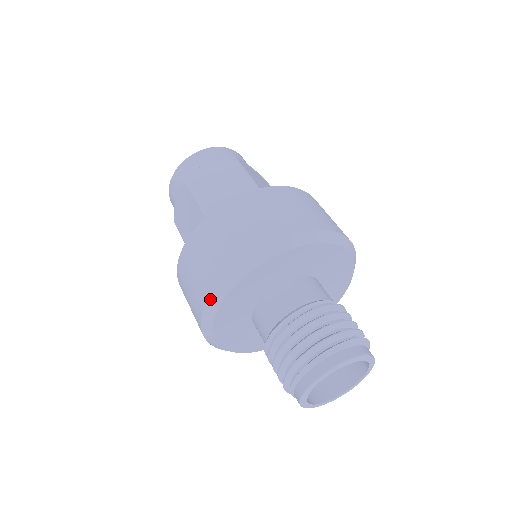
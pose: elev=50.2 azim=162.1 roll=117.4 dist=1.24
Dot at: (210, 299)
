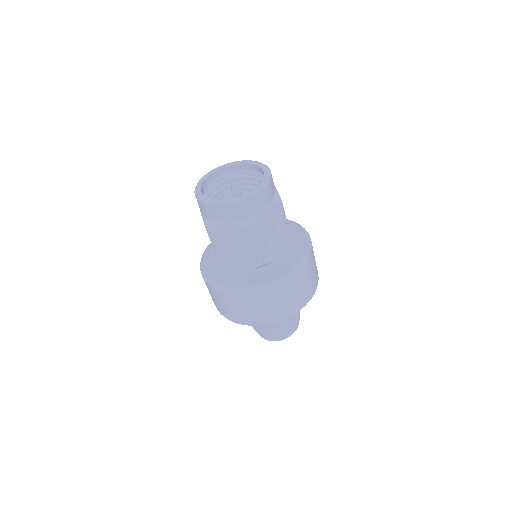
Dot at: occluded
